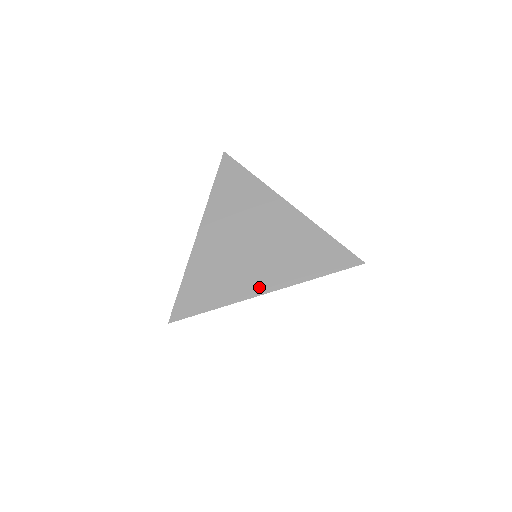
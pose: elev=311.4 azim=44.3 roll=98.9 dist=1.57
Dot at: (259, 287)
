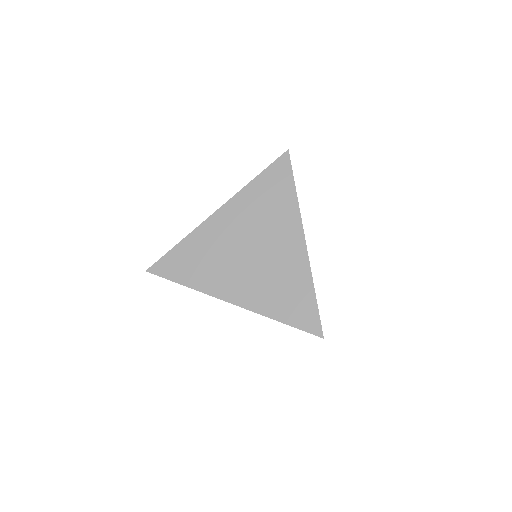
Dot at: (230, 294)
